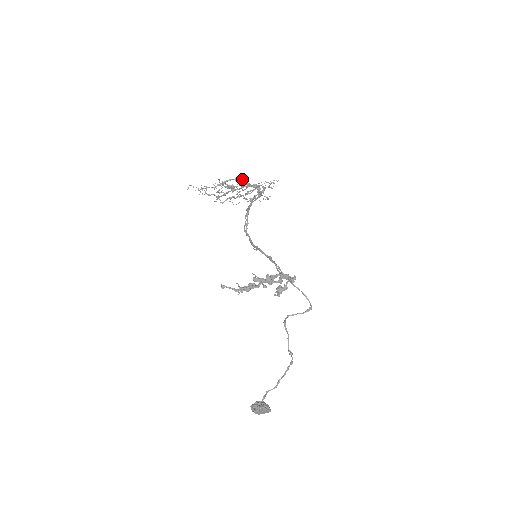
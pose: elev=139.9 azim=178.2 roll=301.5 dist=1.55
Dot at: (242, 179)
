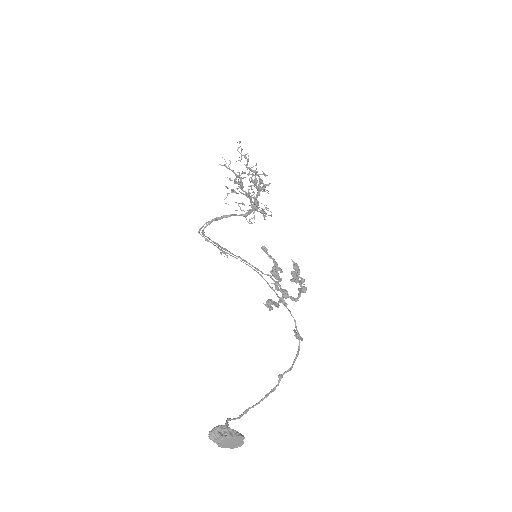
Dot at: (269, 184)
